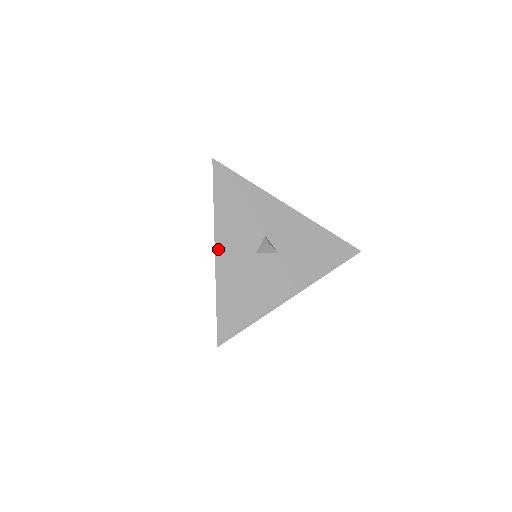
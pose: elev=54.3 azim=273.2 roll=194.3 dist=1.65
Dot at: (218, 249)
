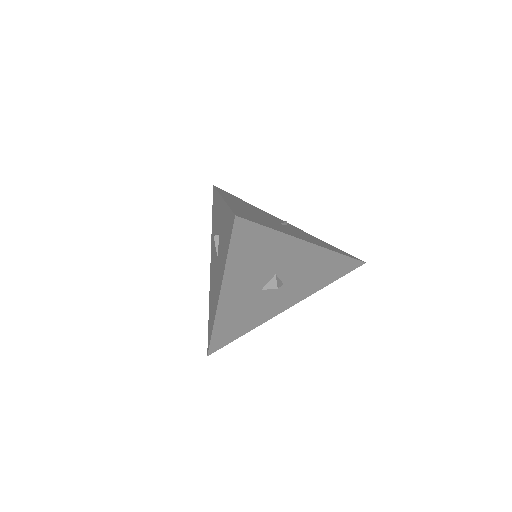
Dot at: (222, 297)
